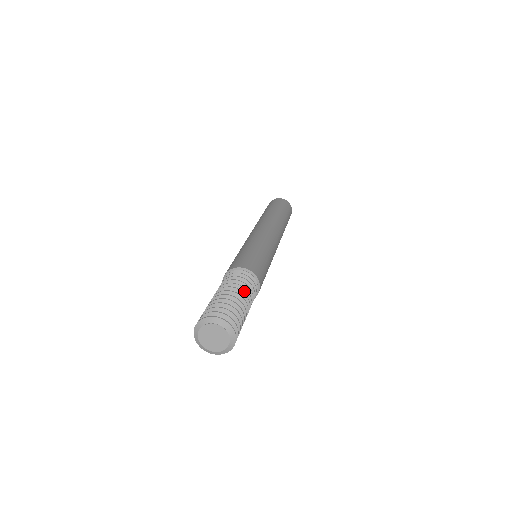
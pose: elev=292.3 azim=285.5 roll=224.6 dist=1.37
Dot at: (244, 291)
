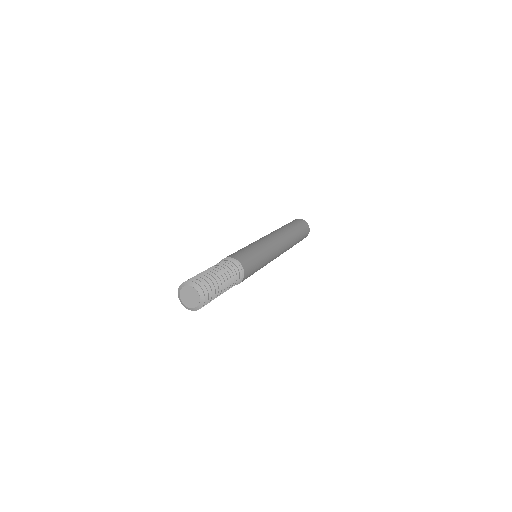
Dot at: (227, 275)
